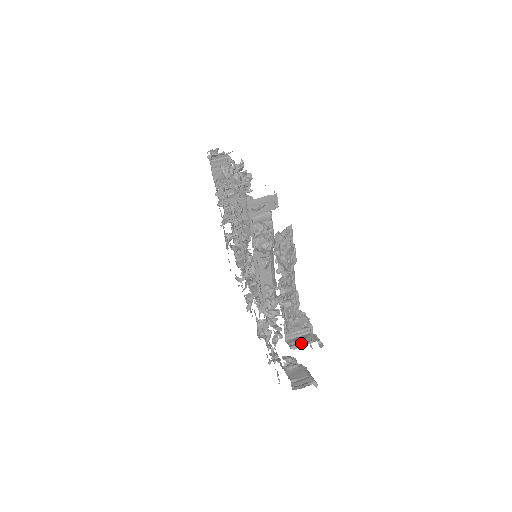
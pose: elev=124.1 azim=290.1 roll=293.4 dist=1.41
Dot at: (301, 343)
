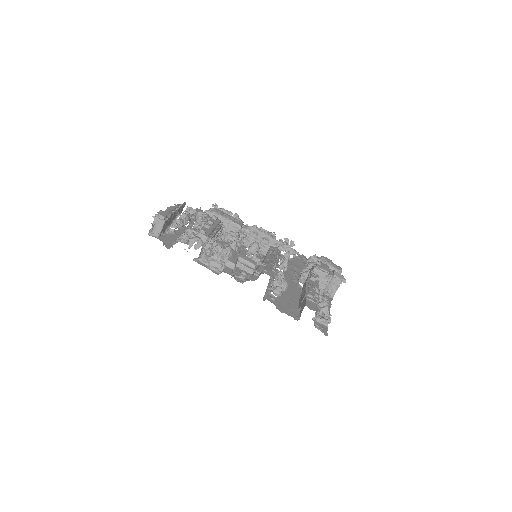
Dot at: (334, 291)
